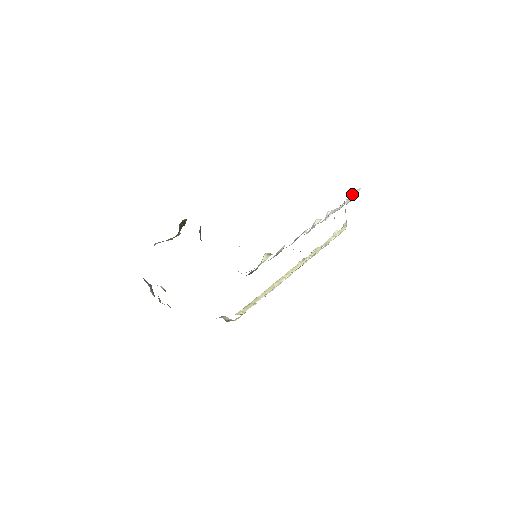
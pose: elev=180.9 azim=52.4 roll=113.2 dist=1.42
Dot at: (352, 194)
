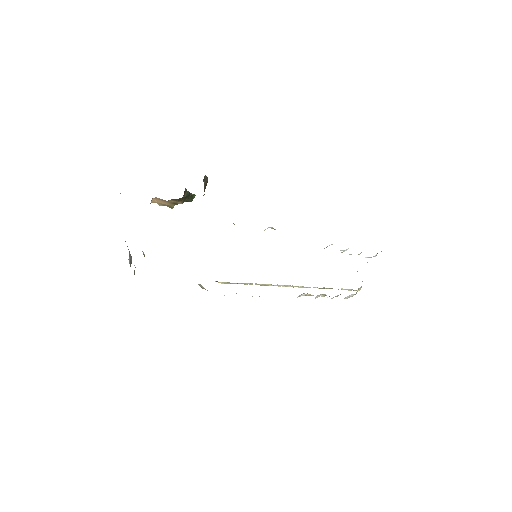
Dot at: occluded
